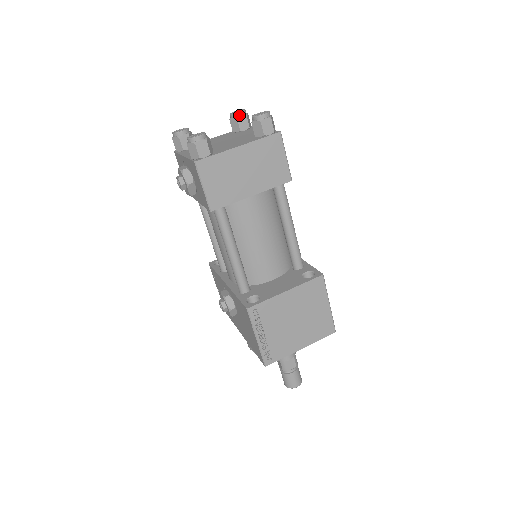
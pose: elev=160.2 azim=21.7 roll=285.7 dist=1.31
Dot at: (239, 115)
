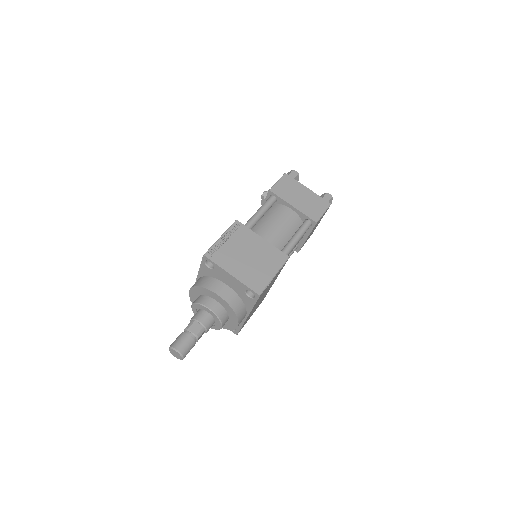
Dot at: occluded
